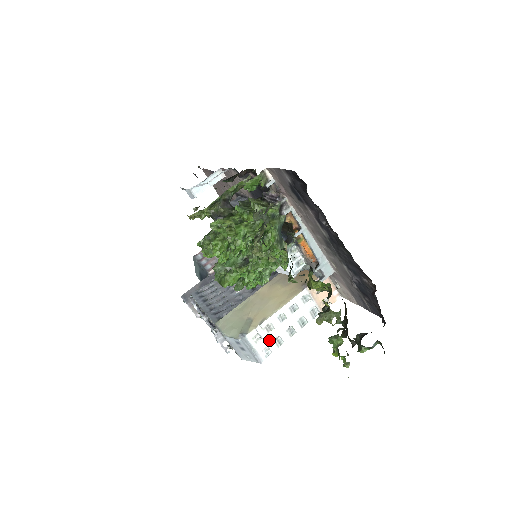
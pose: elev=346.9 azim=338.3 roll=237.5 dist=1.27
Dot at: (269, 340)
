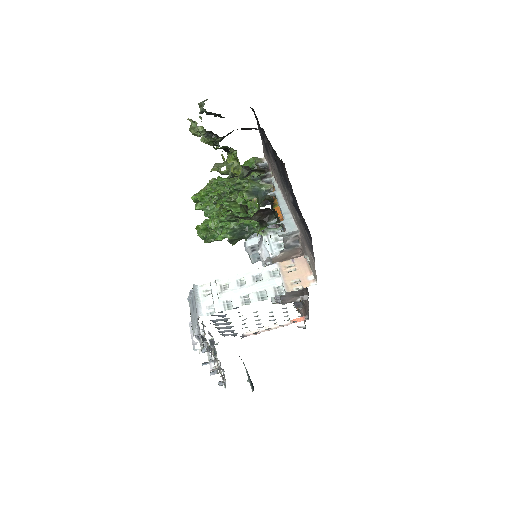
Dot at: (218, 299)
